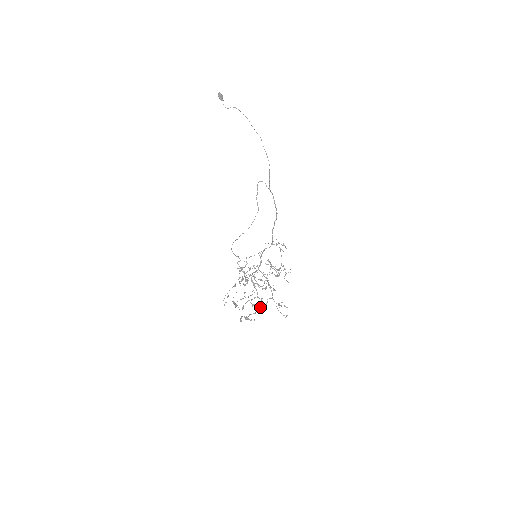
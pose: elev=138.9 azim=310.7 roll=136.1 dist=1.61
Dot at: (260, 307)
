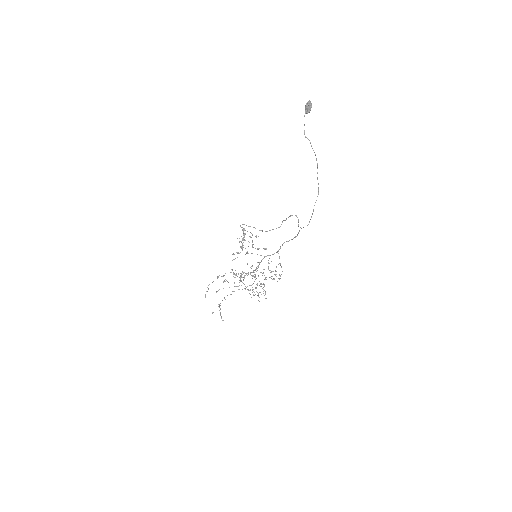
Dot at: occluded
